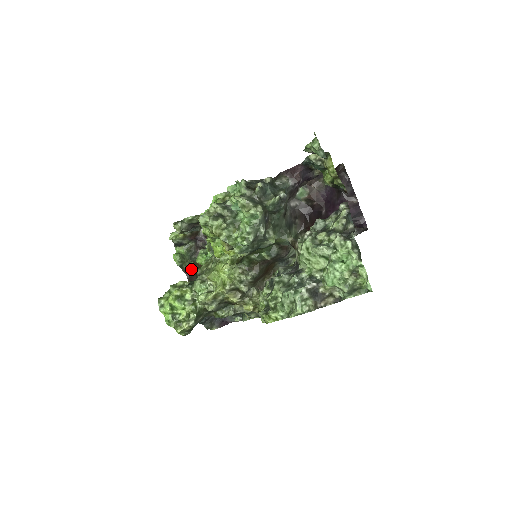
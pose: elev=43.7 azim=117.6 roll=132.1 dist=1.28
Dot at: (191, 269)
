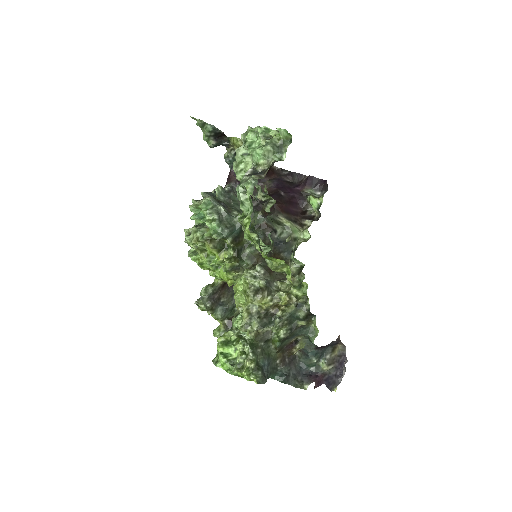
Dot at: occluded
